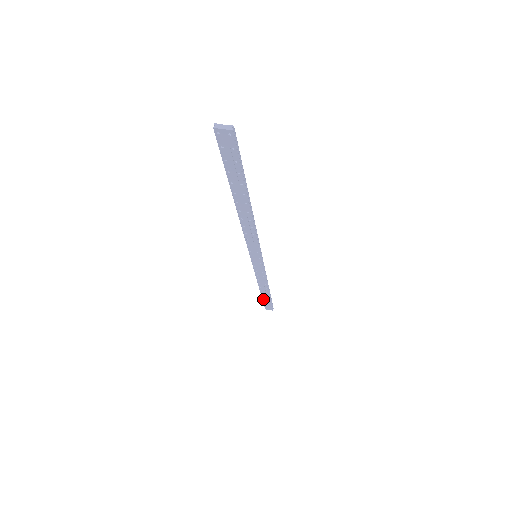
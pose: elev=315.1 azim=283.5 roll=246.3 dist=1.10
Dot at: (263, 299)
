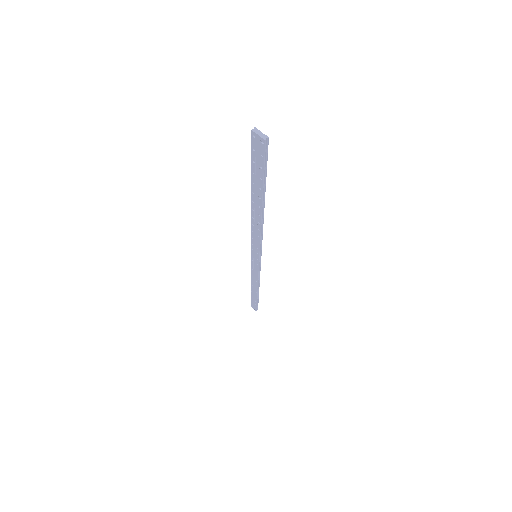
Dot at: (251, 297)
